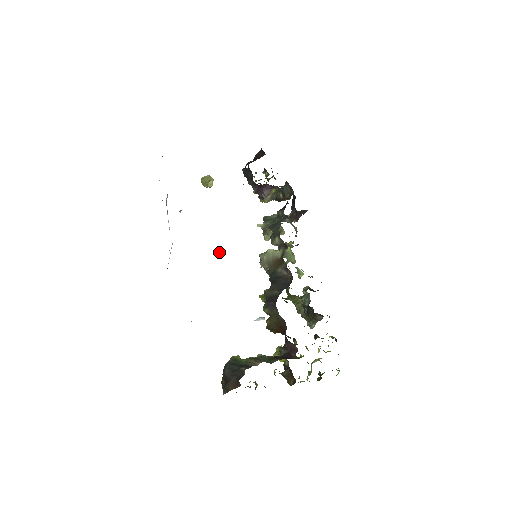
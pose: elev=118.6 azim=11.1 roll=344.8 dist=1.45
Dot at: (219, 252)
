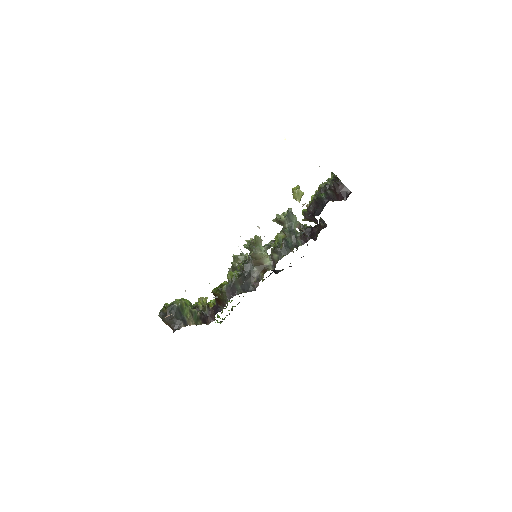
Dot at: occluded
